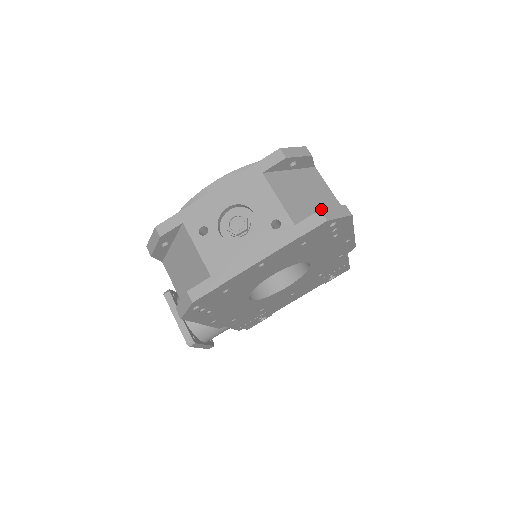
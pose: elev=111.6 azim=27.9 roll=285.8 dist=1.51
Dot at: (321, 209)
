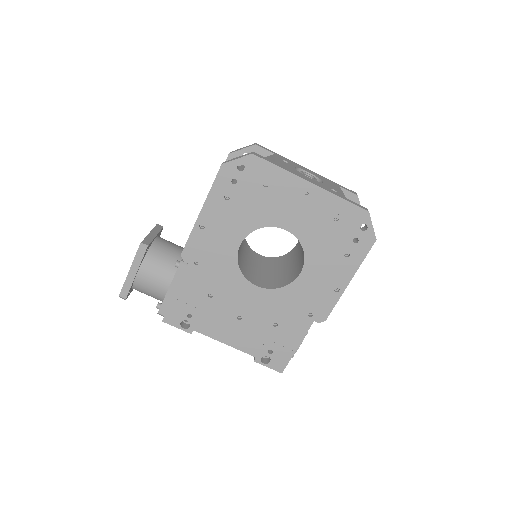
Dot at: occluded
